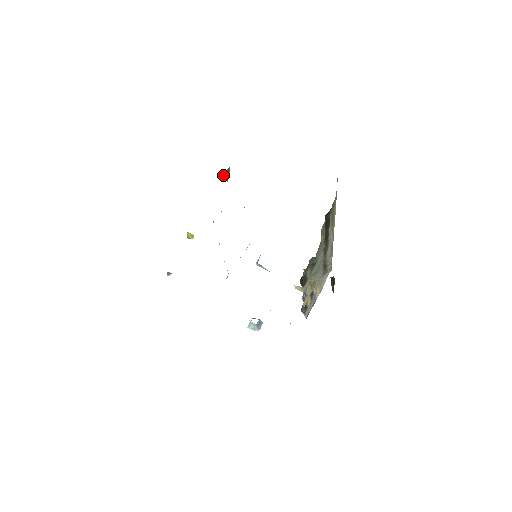
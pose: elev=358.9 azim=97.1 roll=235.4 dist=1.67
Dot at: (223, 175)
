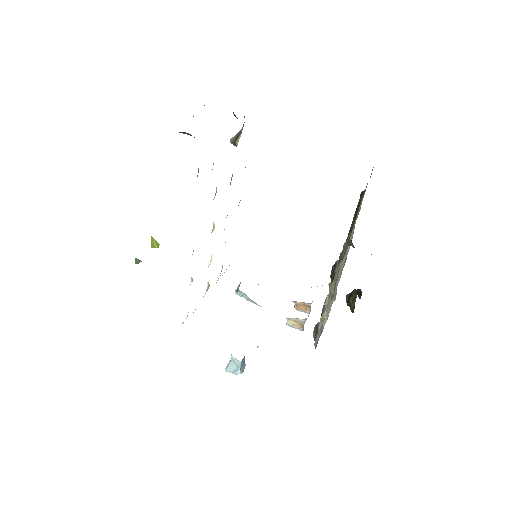
Dot at: (230, 140)
